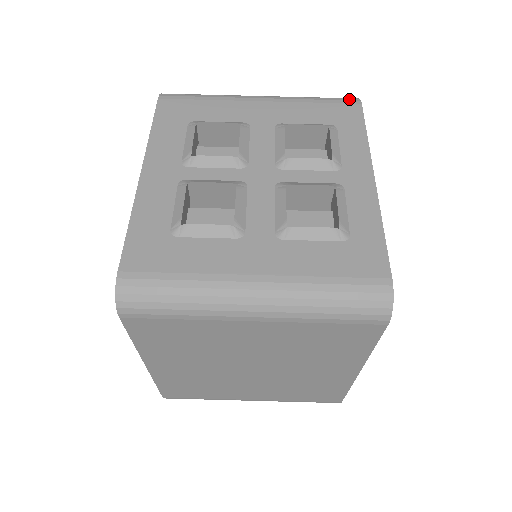
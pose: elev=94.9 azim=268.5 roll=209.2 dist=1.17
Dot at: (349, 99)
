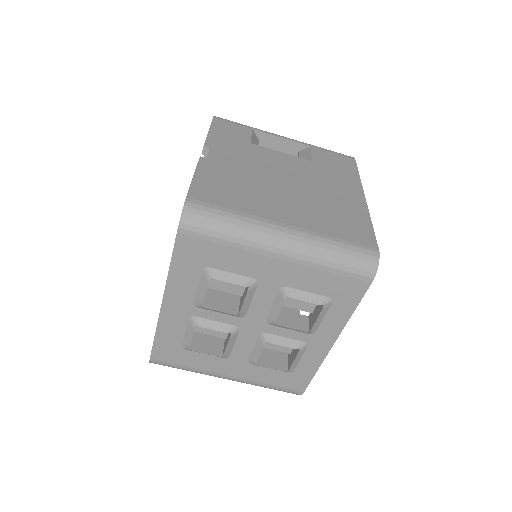
Dot at: (365, 273)
